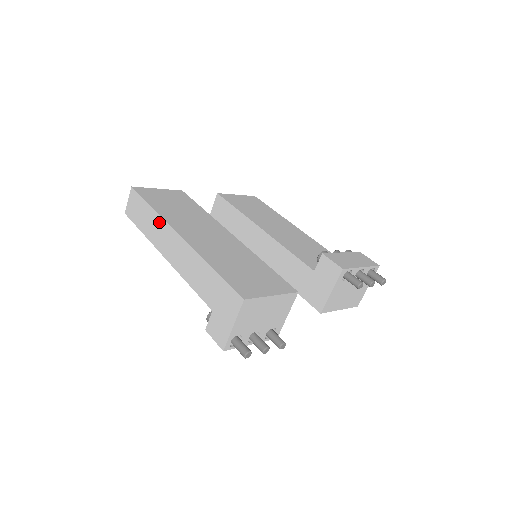
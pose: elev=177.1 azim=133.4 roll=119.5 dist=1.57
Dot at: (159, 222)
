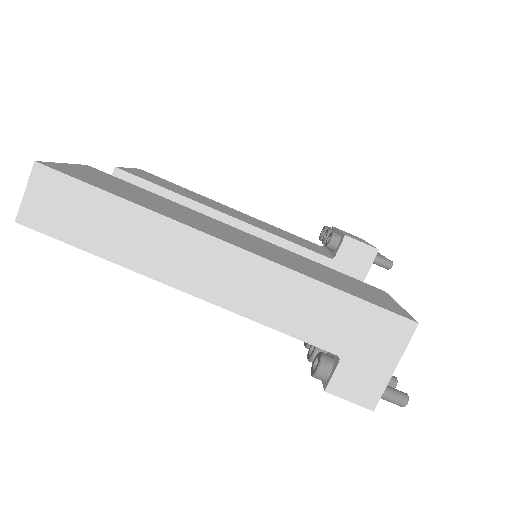
Dot at: (159, 228)
